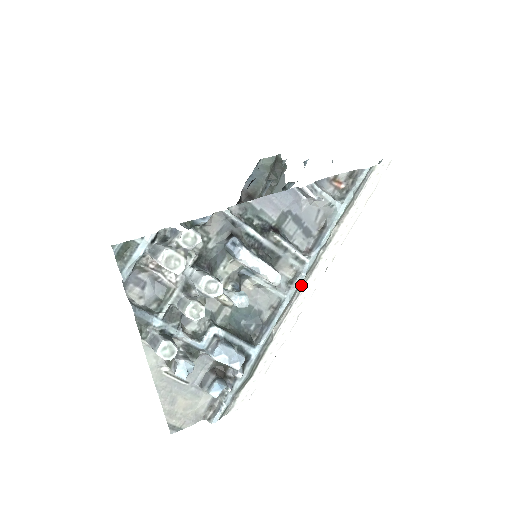
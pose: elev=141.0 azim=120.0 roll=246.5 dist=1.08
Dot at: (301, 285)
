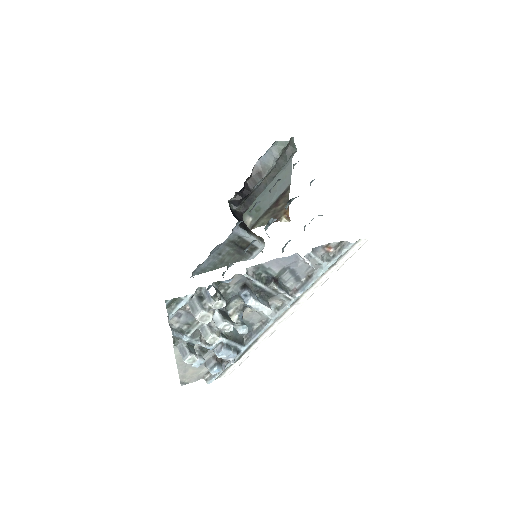
Dot at: (284, 311)
